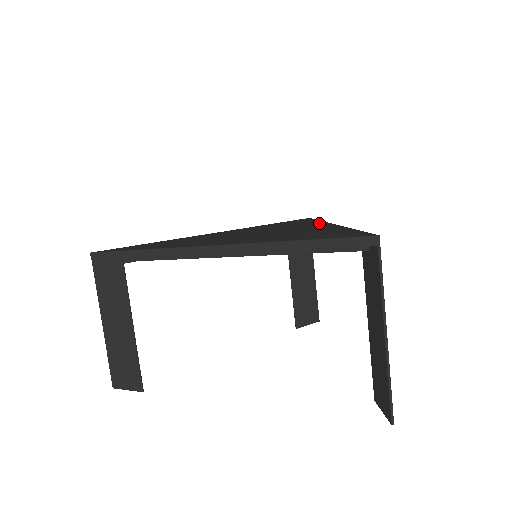
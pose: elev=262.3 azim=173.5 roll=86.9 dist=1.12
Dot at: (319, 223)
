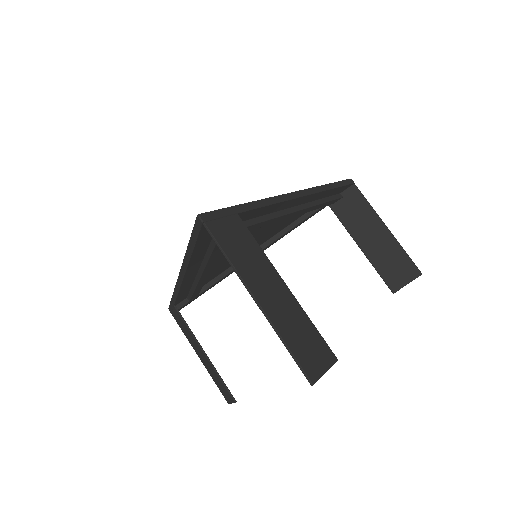
Dot at: occluded
